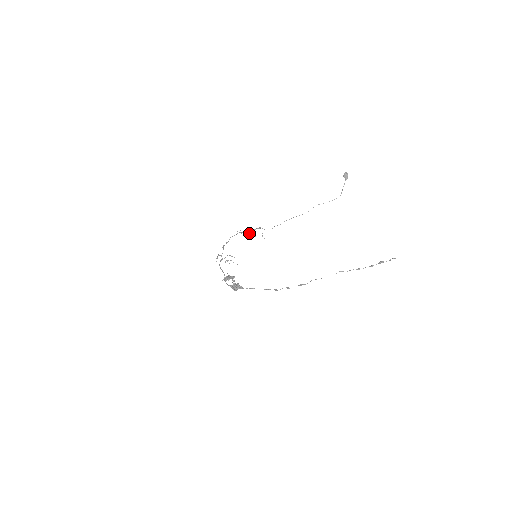
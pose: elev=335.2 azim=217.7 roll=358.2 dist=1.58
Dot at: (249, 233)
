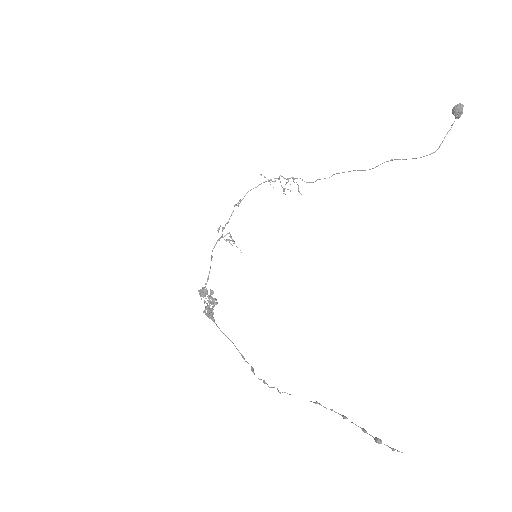
Dot at: occluded
